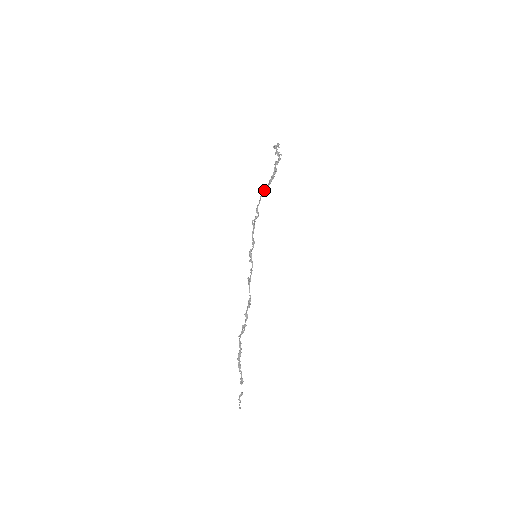
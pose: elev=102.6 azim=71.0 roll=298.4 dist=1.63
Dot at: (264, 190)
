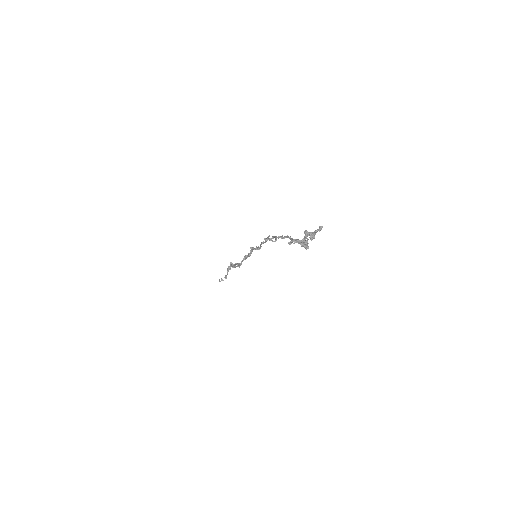
Dot at: (288, 237)
